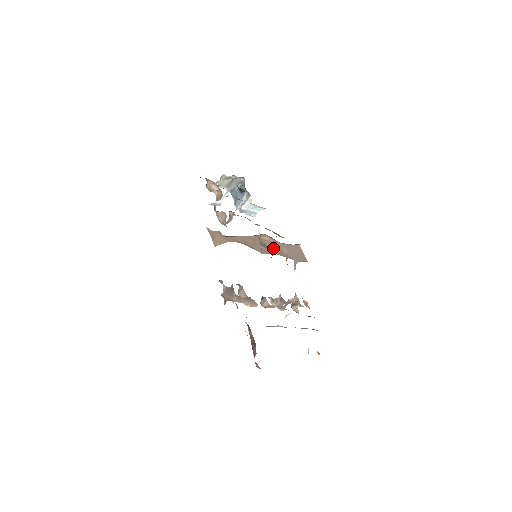
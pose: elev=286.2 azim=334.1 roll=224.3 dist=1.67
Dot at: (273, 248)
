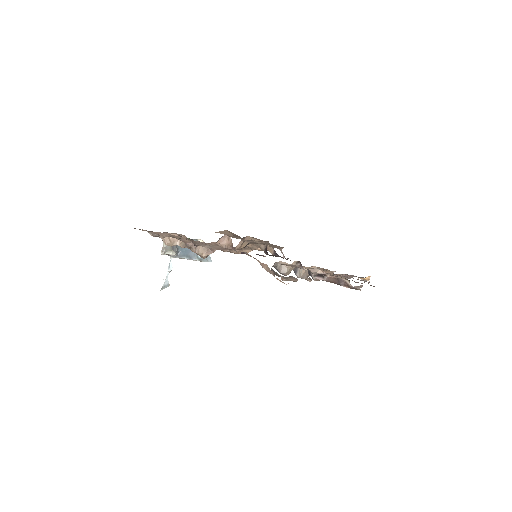
Dot at: (261, 244)
